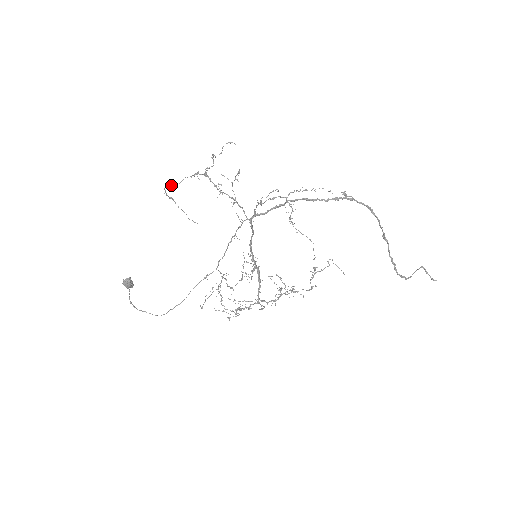
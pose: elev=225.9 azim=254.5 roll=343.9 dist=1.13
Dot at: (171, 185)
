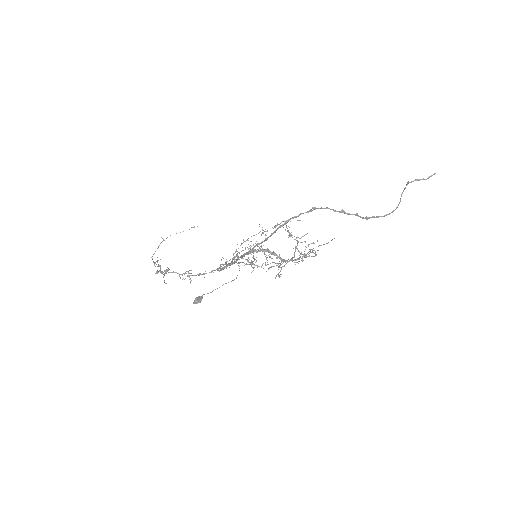
Dot at: occluded
